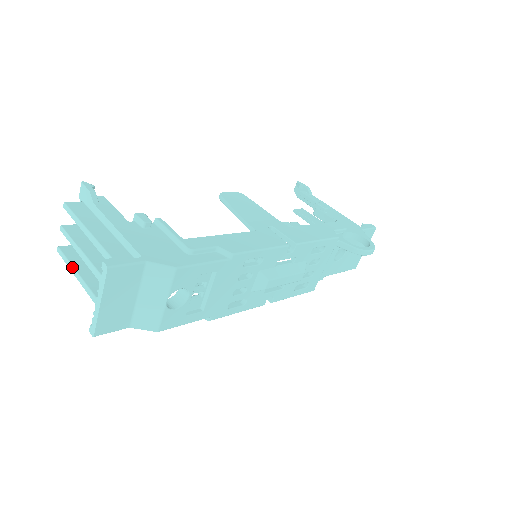
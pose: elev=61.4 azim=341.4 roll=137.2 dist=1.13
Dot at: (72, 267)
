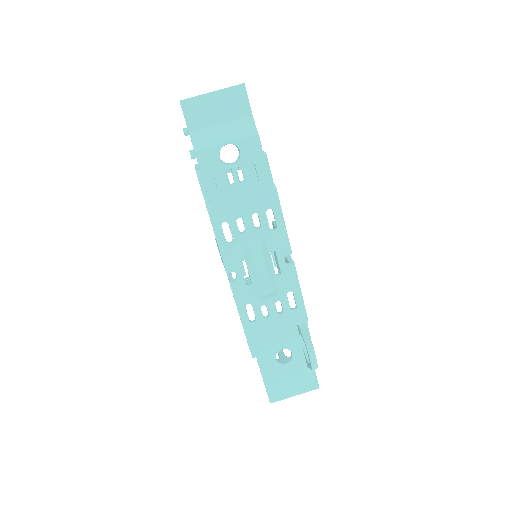
Dot at: occluded
